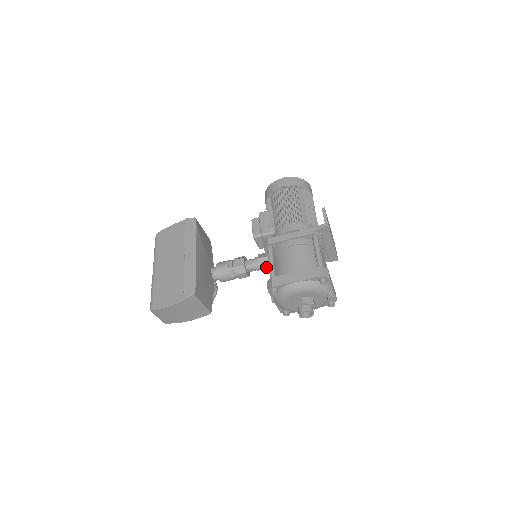
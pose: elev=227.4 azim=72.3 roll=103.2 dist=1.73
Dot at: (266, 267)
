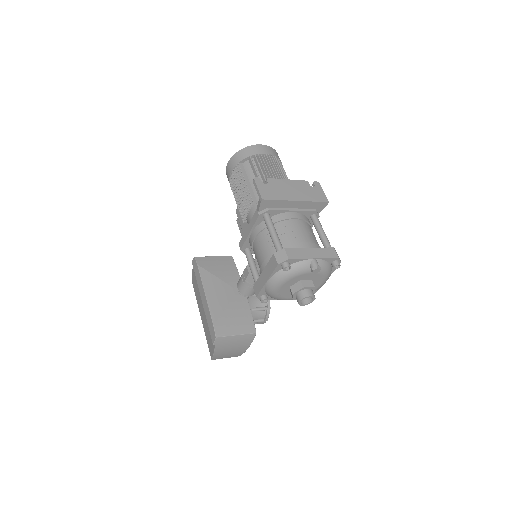
Dot at: occluded
